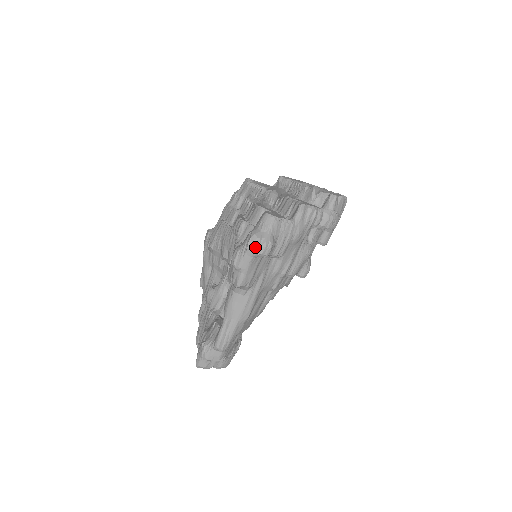
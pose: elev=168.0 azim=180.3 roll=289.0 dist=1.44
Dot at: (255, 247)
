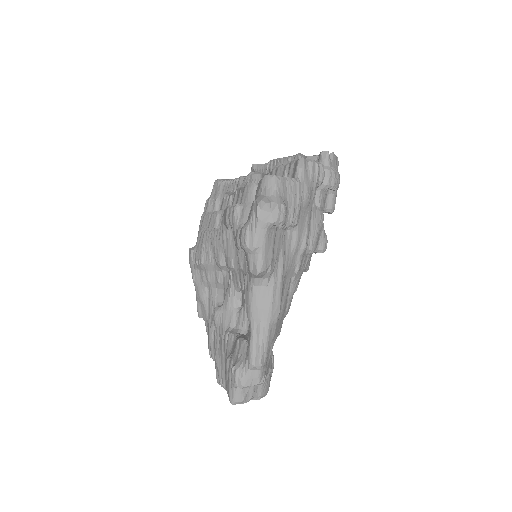
Dot at: (266, 214)
